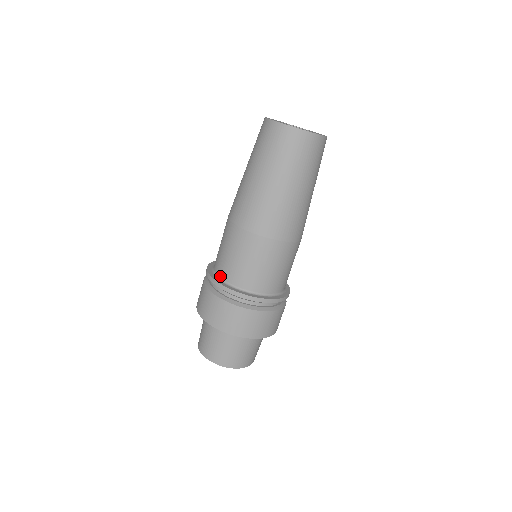
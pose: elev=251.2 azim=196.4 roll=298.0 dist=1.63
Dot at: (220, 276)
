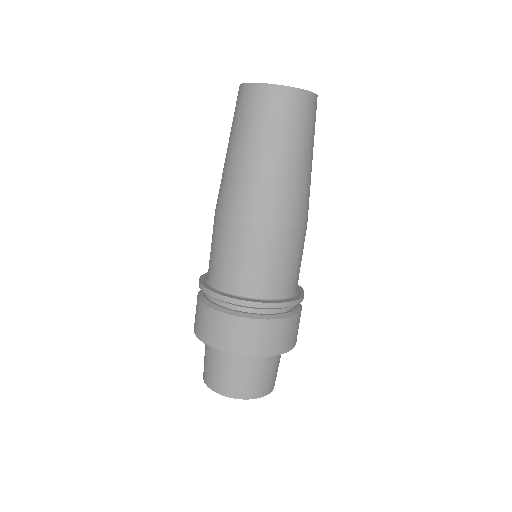
Dot at: (210, 281)
